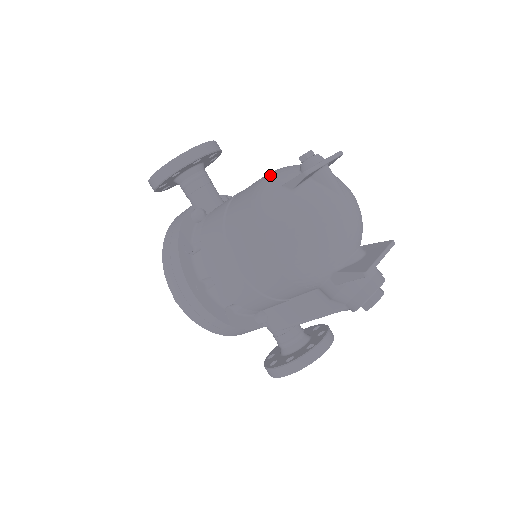
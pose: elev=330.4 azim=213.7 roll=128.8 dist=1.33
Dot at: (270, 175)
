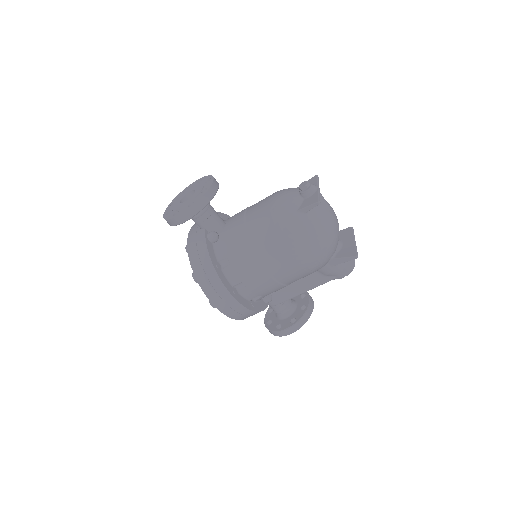
Dot at: (280, 202)
